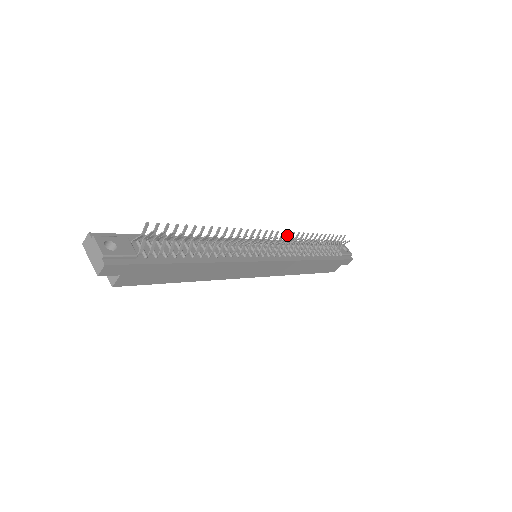
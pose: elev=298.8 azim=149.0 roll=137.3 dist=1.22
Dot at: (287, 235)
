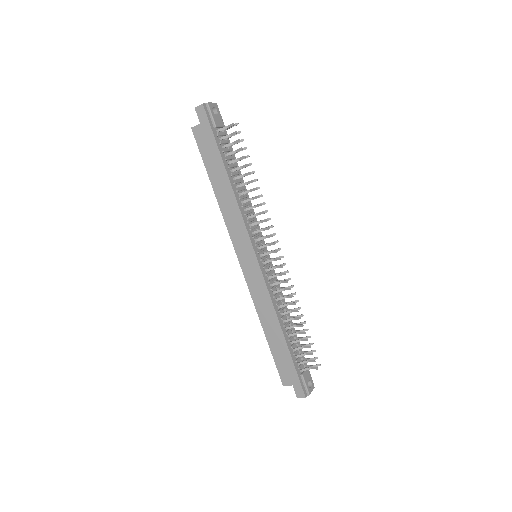
Dot at: (285, 272)
